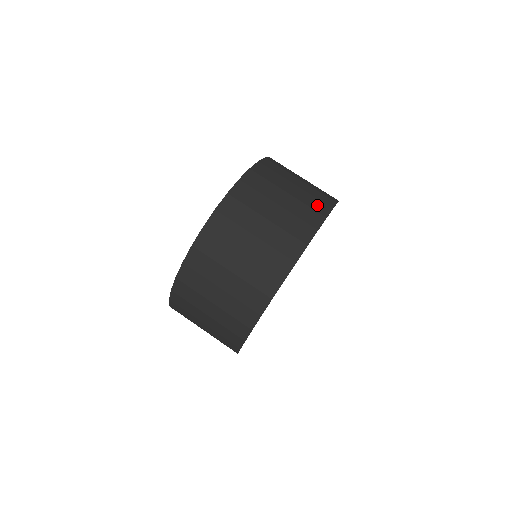
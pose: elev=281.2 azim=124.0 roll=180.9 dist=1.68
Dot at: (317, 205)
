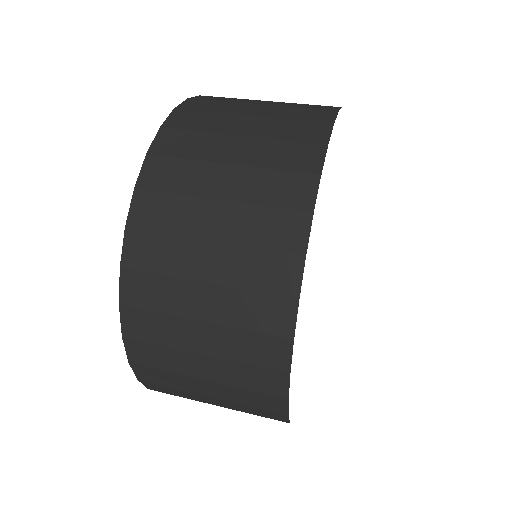
Dot at: (309, 114)
